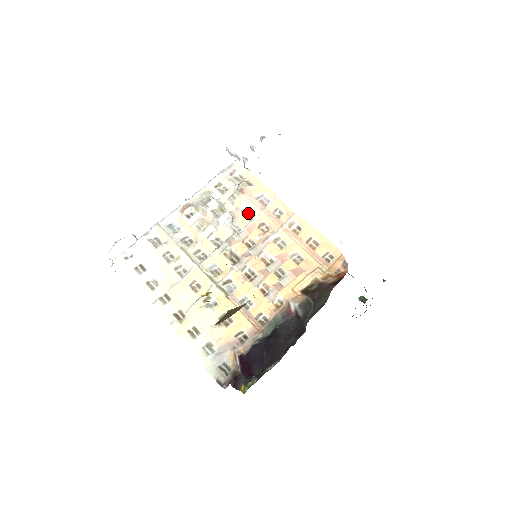
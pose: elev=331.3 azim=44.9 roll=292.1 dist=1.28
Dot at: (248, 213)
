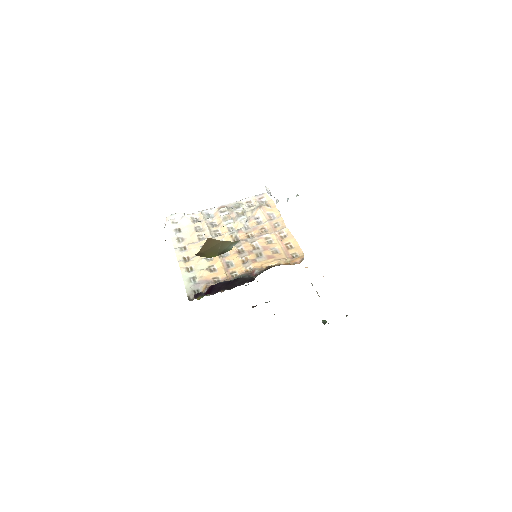
Dot at: (258, 221)
